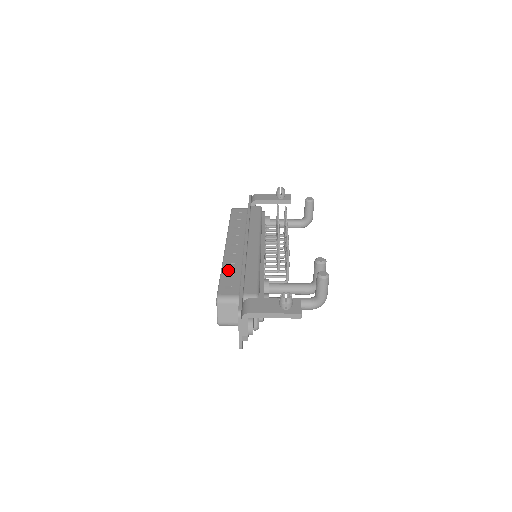
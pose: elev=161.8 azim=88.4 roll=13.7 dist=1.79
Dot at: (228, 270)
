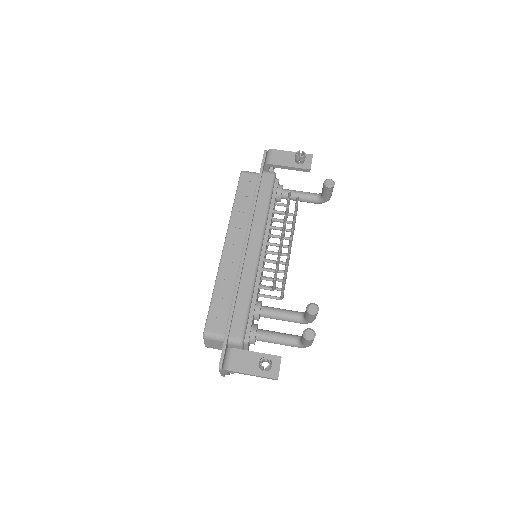
Dot at: (220, 292)
